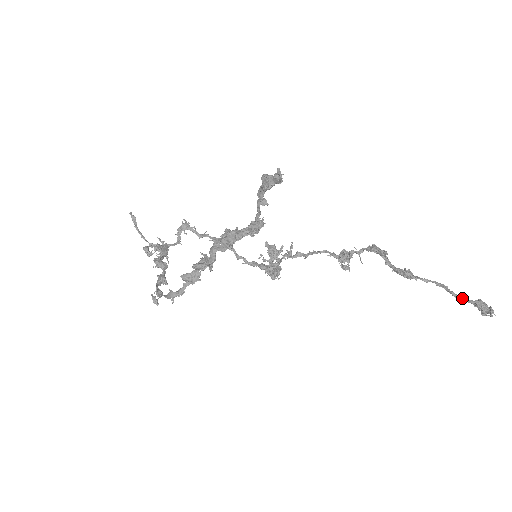
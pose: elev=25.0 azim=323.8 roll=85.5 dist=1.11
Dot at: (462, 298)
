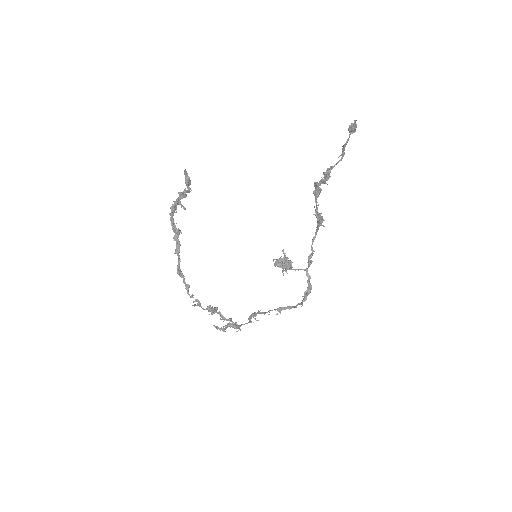
Dot at: occluded
